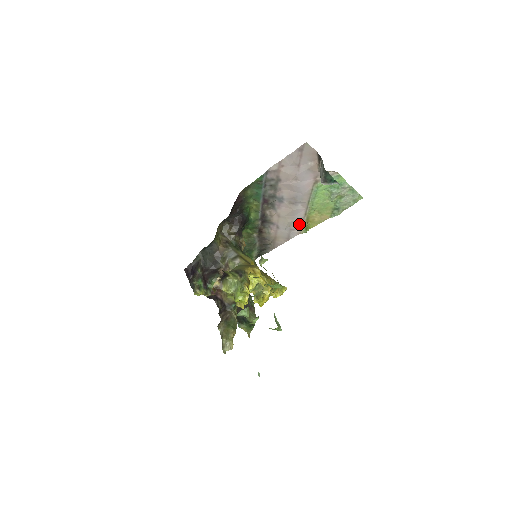
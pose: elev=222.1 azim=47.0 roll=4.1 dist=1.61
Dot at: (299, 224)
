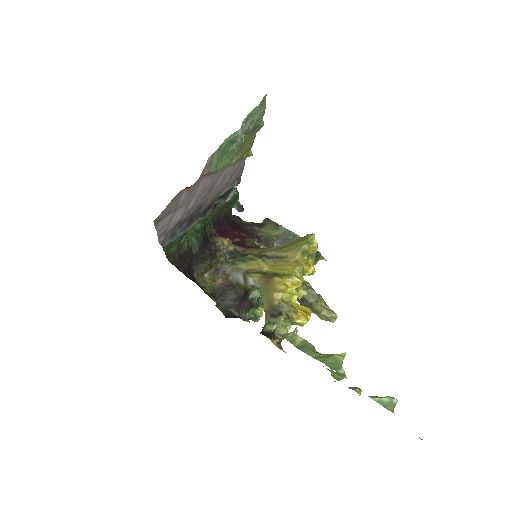
Dot at: (237, 164)
